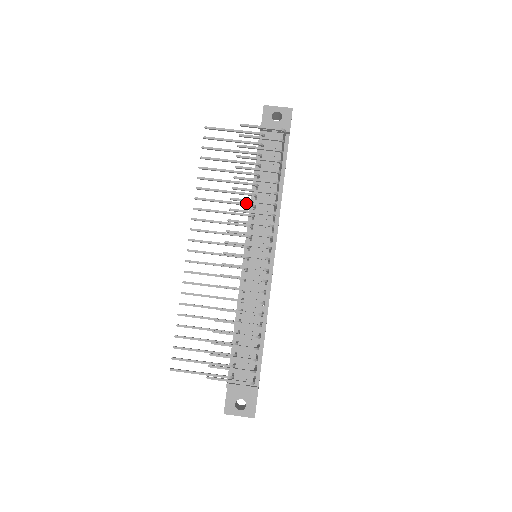
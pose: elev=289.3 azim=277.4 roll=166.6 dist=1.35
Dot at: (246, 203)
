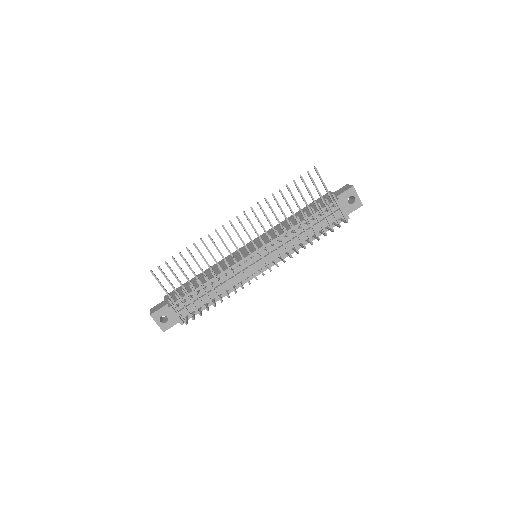
Dot at: occluded
